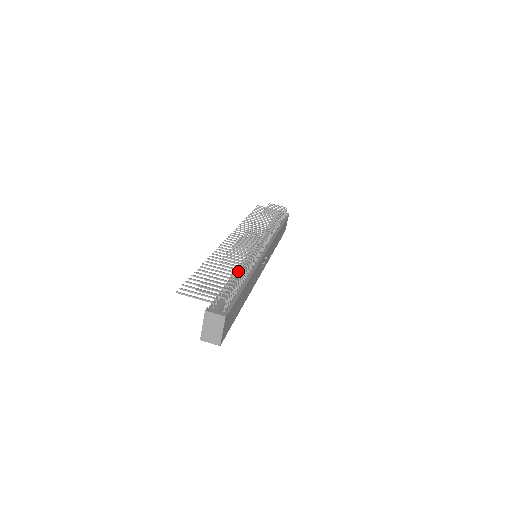
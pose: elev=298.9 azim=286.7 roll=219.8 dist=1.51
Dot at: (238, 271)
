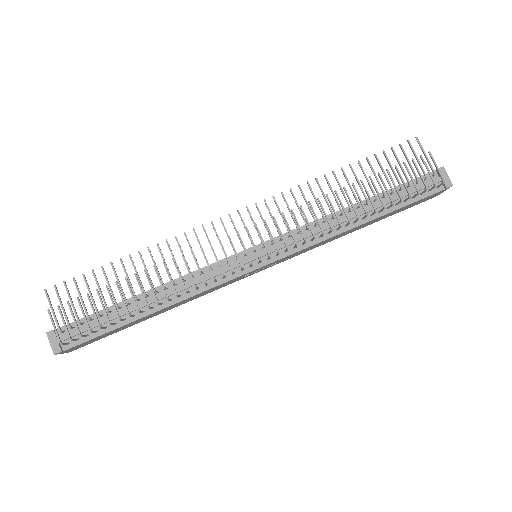
Dot at: (164, 288)
